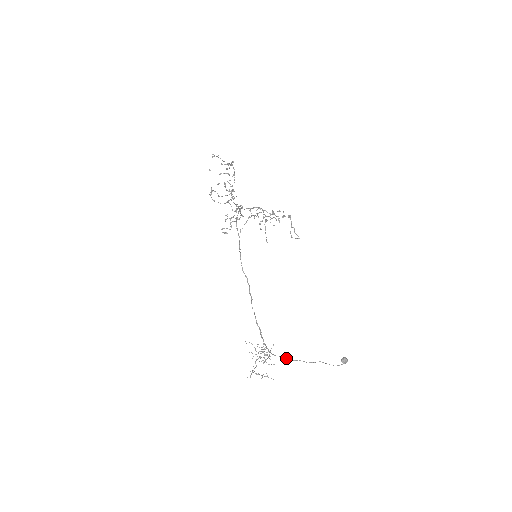
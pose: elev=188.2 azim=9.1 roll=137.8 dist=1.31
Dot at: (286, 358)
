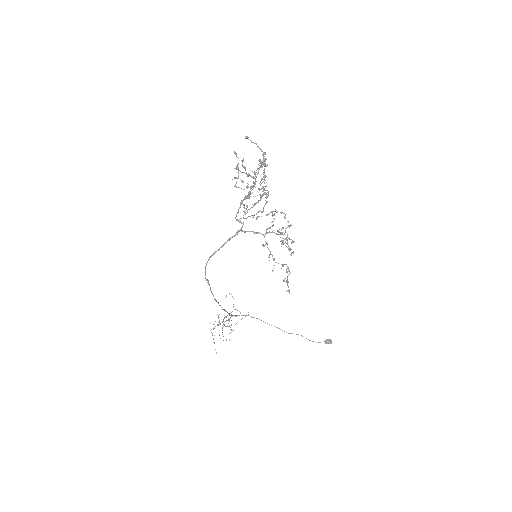
Dot at: (263, 321)
